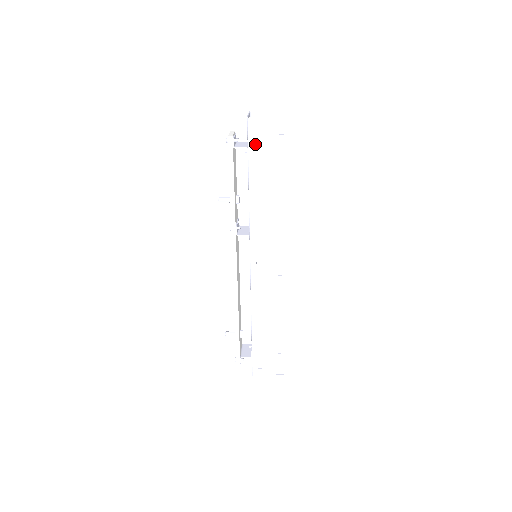
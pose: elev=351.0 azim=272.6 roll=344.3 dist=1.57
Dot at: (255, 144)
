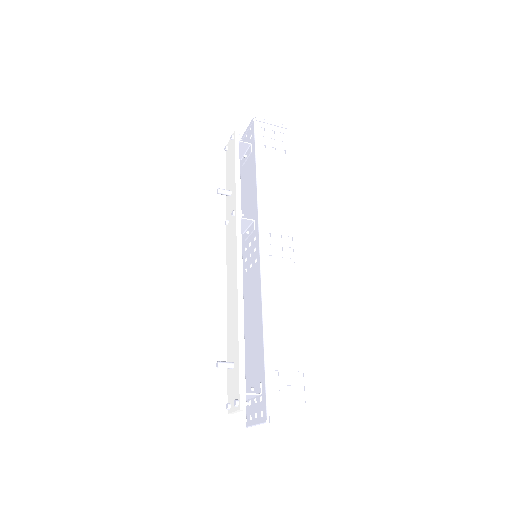
Dot at: occluded
